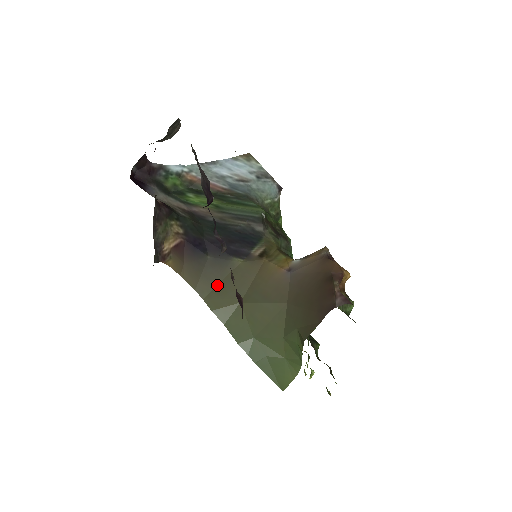
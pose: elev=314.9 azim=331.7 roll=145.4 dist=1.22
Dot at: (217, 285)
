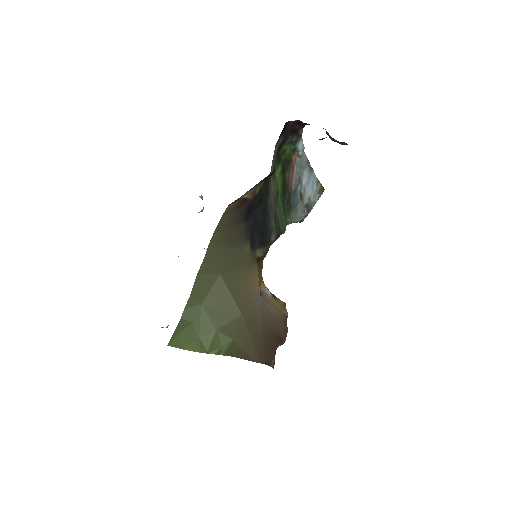
Dot at: (224, 246)
